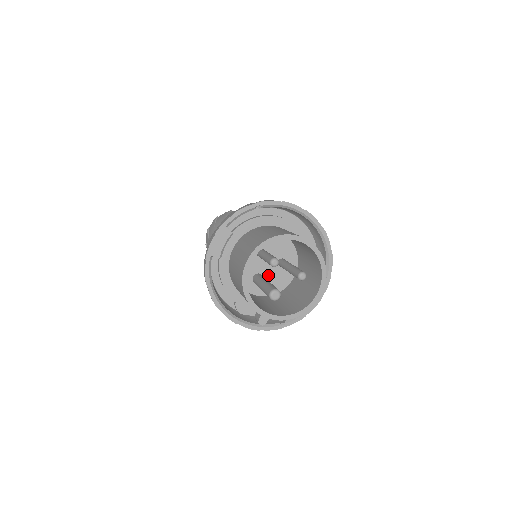
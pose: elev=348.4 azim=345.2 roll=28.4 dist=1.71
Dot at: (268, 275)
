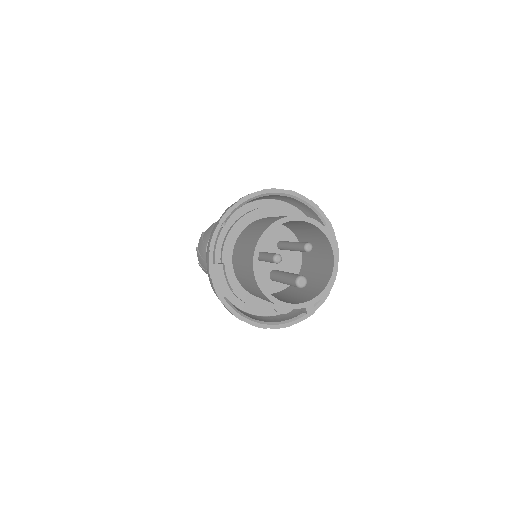
Dot at: (280, 265)
